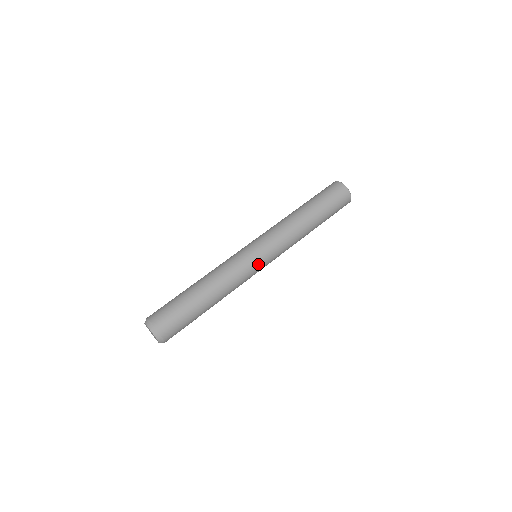
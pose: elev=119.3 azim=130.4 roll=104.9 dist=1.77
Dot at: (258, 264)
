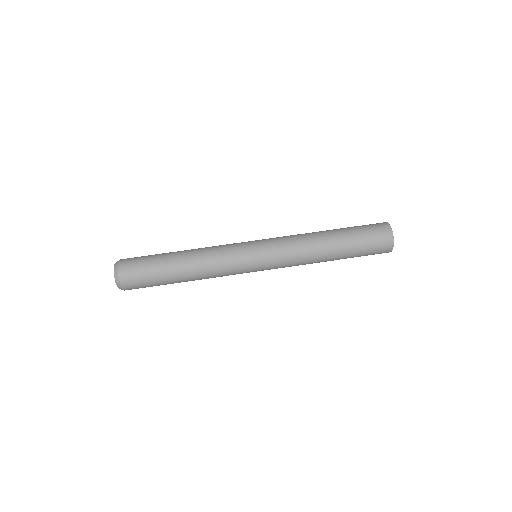
Dot at: (249, 255)
